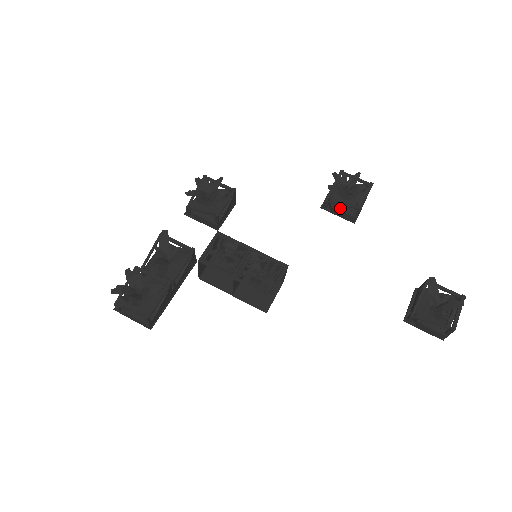
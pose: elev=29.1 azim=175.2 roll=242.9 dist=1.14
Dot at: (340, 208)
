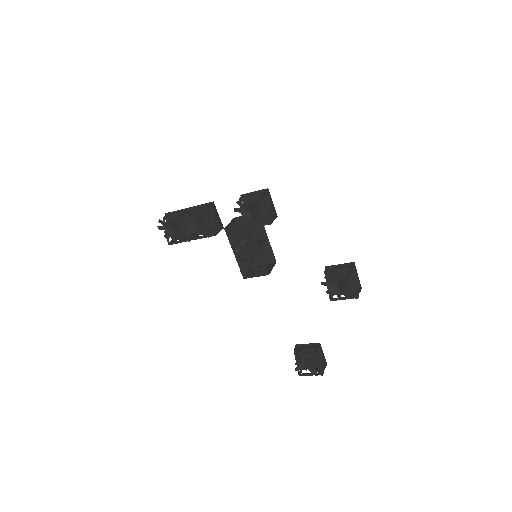
Dot at: occluded
